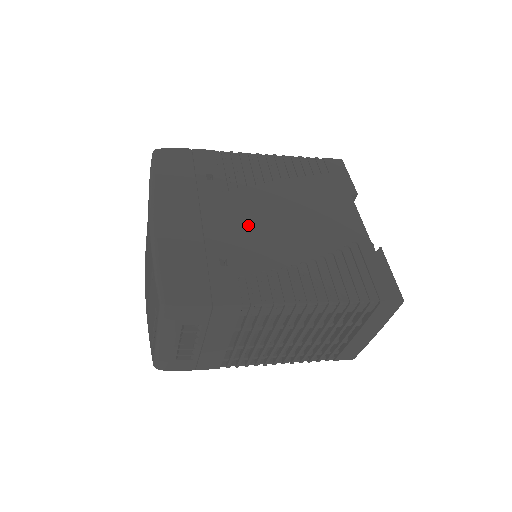
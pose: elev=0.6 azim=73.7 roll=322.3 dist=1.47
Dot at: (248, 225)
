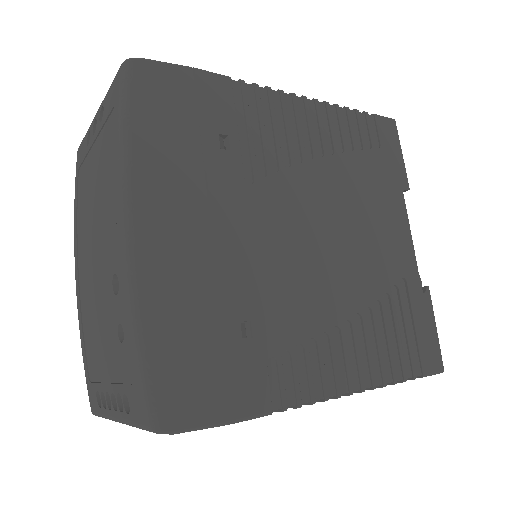
Dot at: (281, 252)
